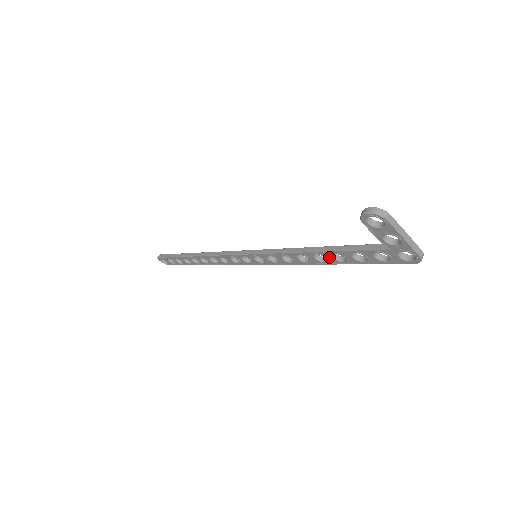
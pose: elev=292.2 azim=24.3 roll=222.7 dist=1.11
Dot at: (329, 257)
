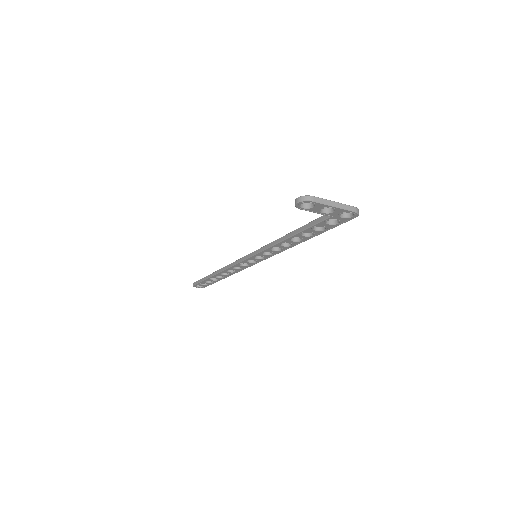
Dot at: (301, 237)
